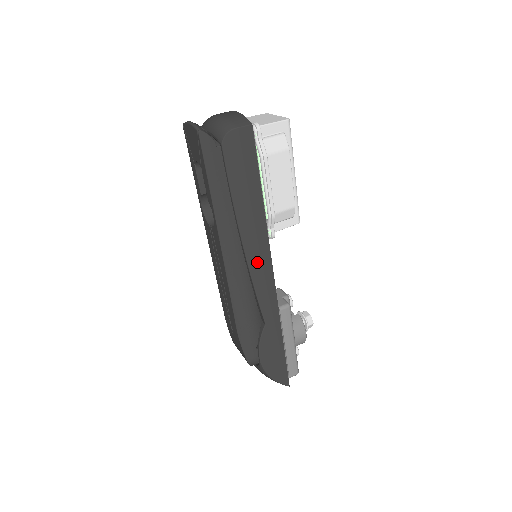
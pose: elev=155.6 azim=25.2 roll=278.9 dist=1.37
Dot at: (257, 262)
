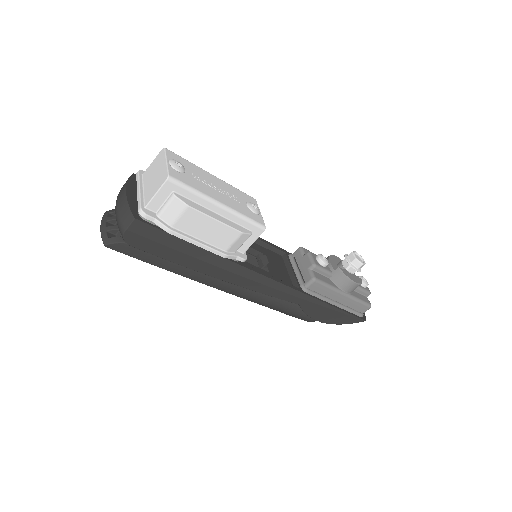
Dot at: (247, 282)
